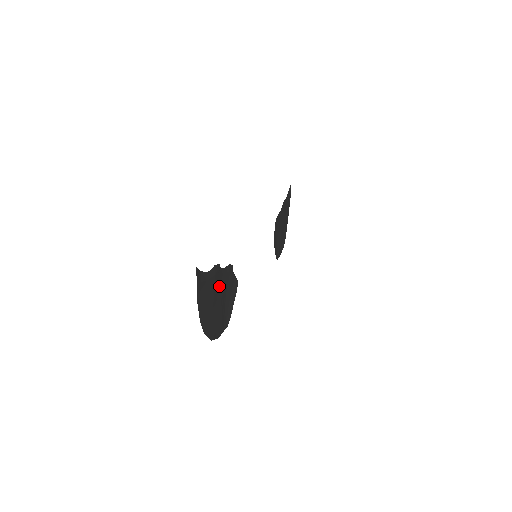
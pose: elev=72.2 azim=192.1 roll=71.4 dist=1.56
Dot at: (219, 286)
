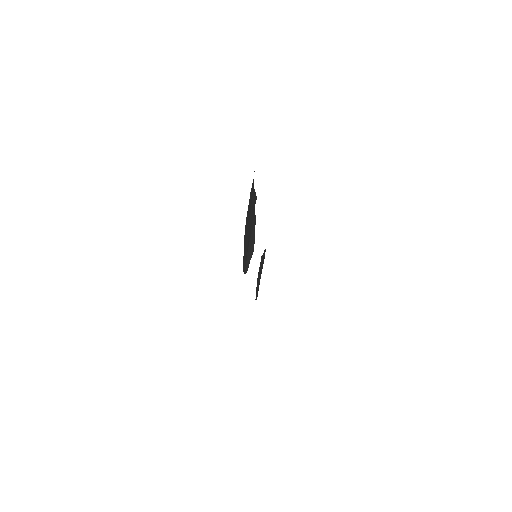
Dot at: (251, 221)
